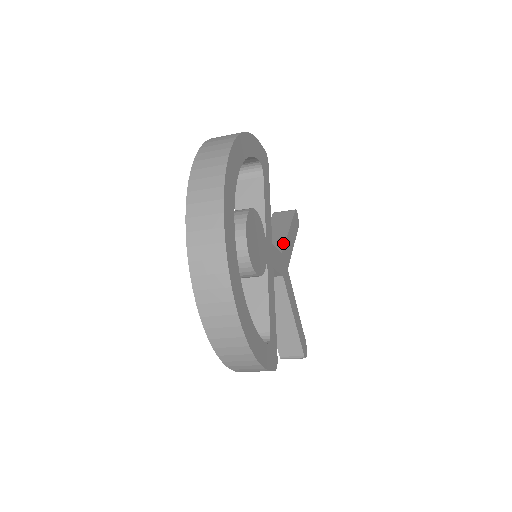
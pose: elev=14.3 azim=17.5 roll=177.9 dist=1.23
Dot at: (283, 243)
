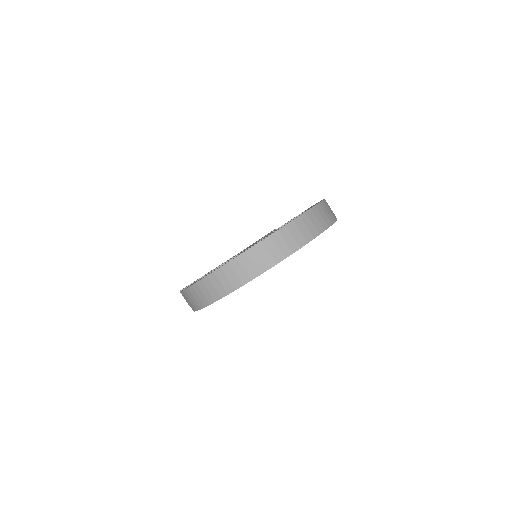
Dot at: occluded
